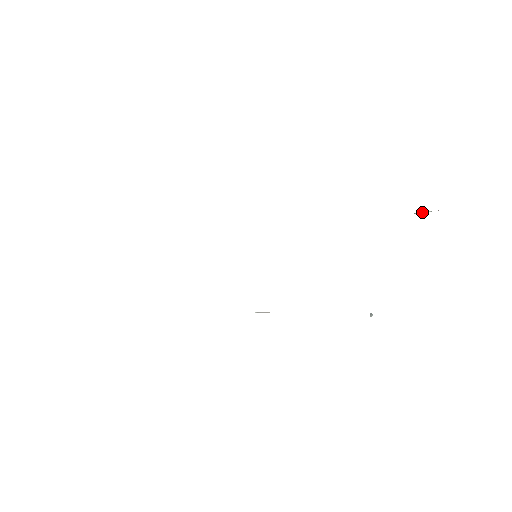
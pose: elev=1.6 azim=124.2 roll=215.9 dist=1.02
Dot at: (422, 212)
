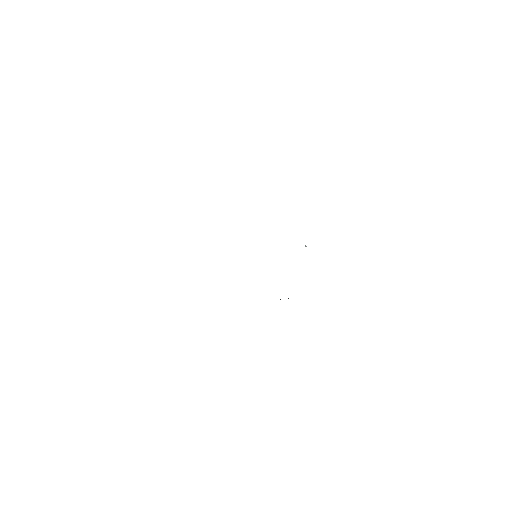
Dot at: occluded
